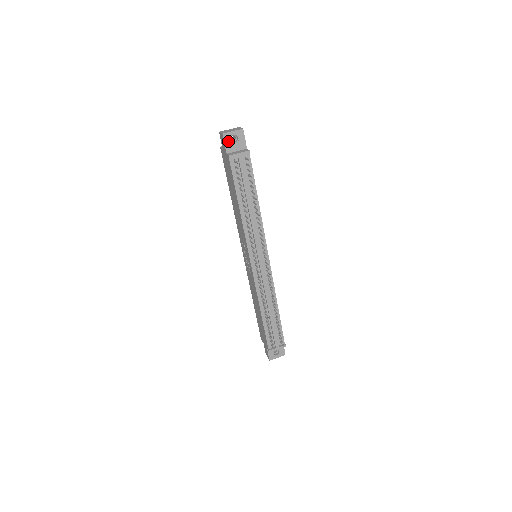
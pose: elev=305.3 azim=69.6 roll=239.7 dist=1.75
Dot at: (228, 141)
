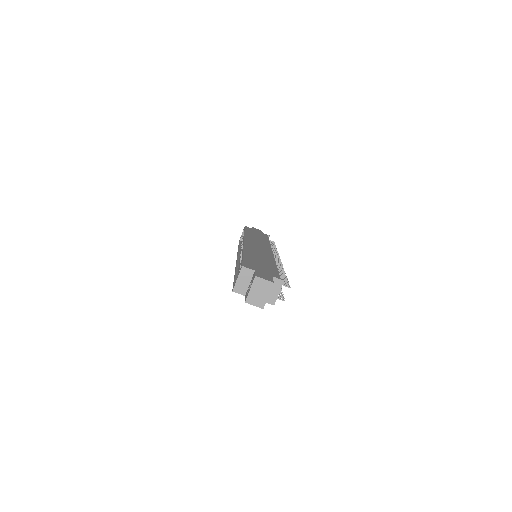
Dot at: occluded
